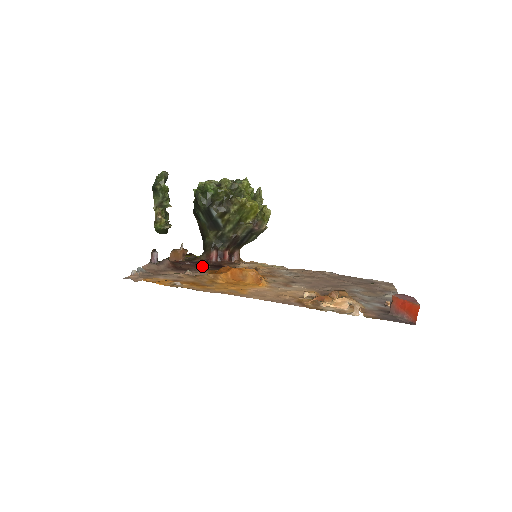
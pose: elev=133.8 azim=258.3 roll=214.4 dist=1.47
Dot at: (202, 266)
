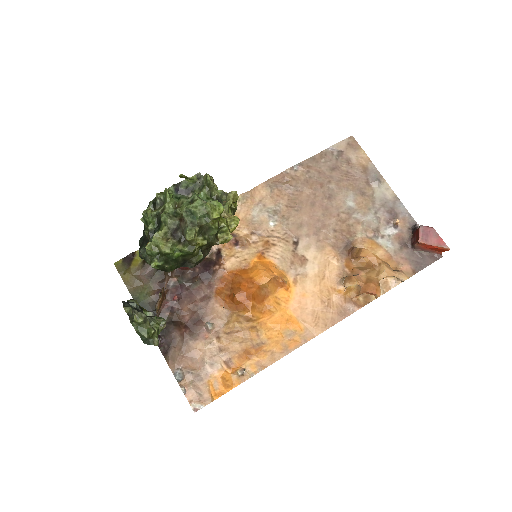
Dot at: (193, 289)
